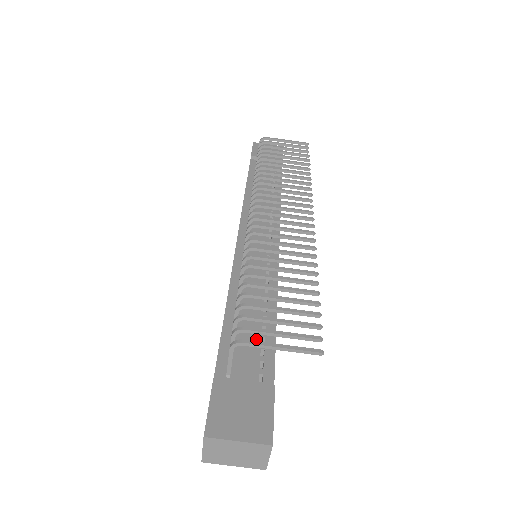
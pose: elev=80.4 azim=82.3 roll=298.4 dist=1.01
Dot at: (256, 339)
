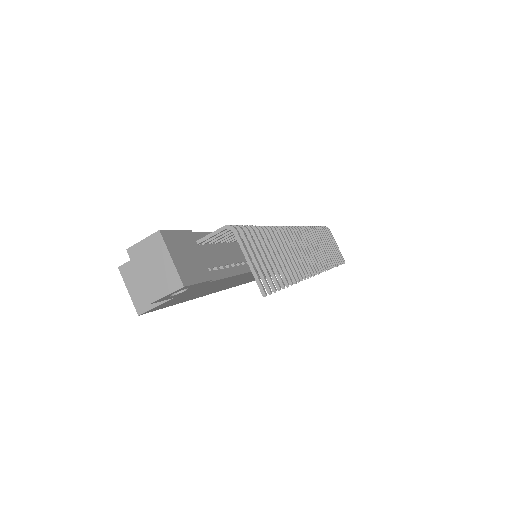
Dot at: (225, 260)
